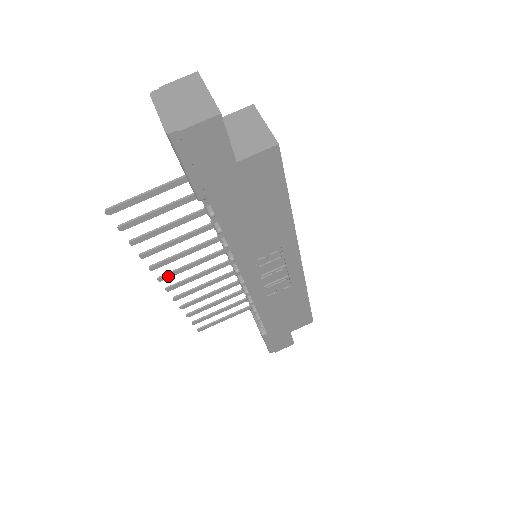
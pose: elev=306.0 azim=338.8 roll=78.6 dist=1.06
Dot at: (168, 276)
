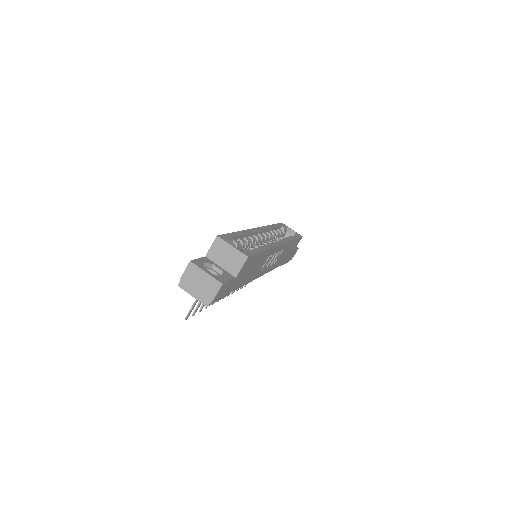
Dot at: occluded
